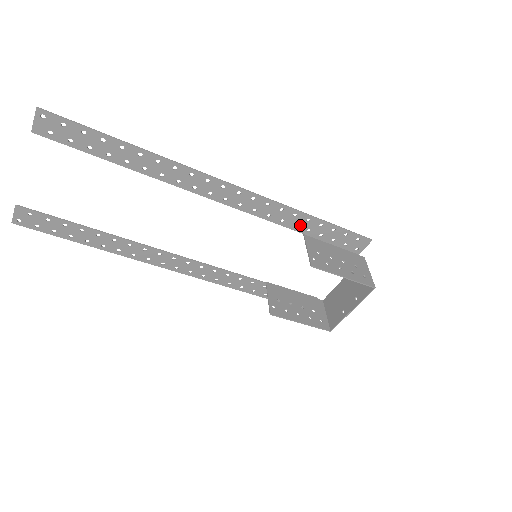
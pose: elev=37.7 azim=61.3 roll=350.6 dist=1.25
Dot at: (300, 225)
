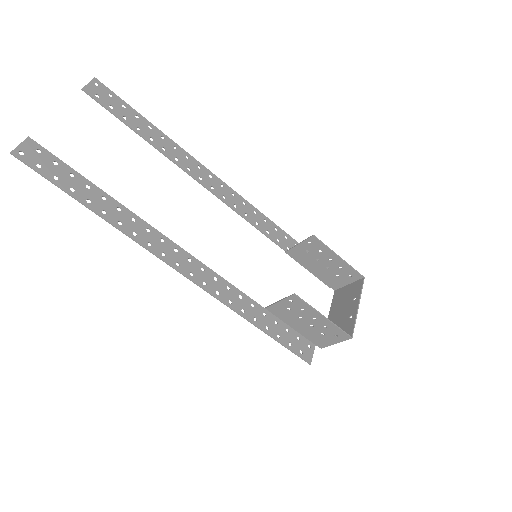
Dot at: (281, 241)
